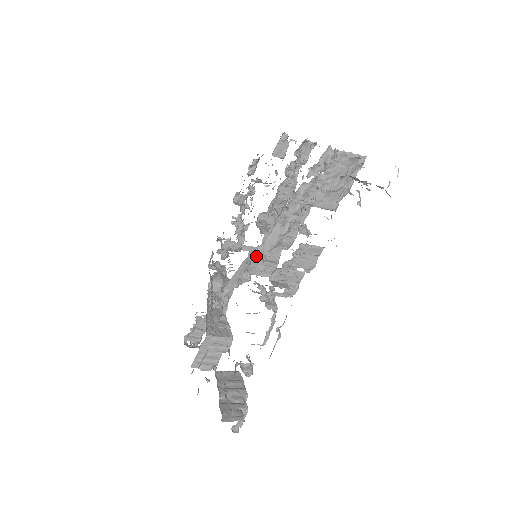
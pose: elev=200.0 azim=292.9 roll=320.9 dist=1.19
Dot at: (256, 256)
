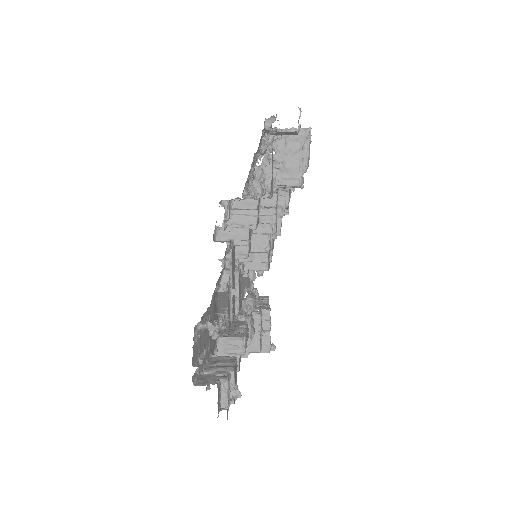
Dot at: occluded
